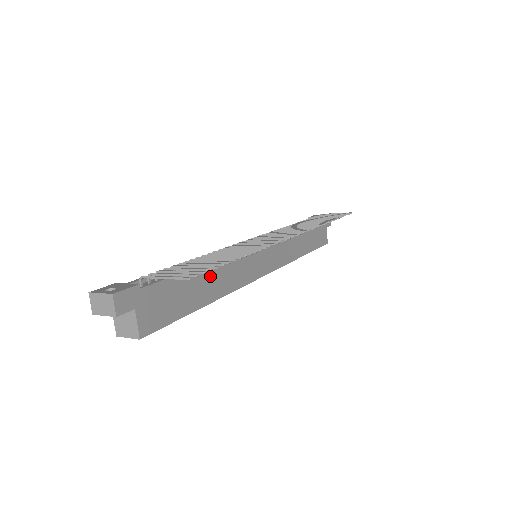
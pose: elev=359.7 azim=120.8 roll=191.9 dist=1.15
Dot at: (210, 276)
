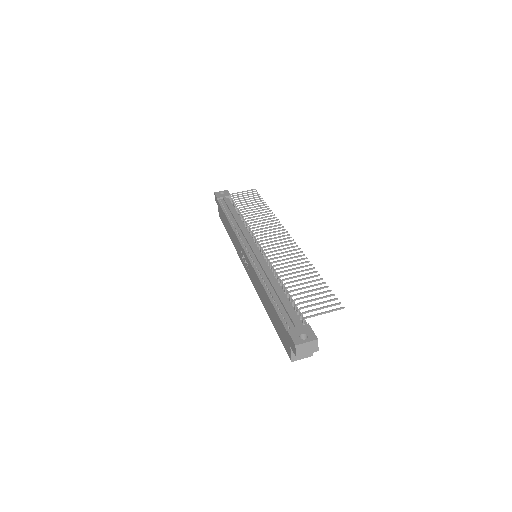
Dot at: occluded
